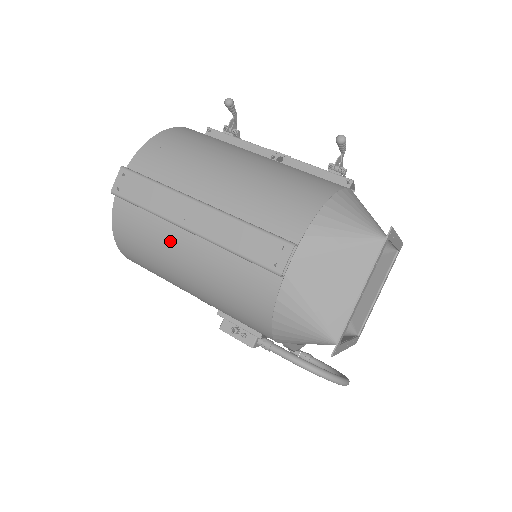
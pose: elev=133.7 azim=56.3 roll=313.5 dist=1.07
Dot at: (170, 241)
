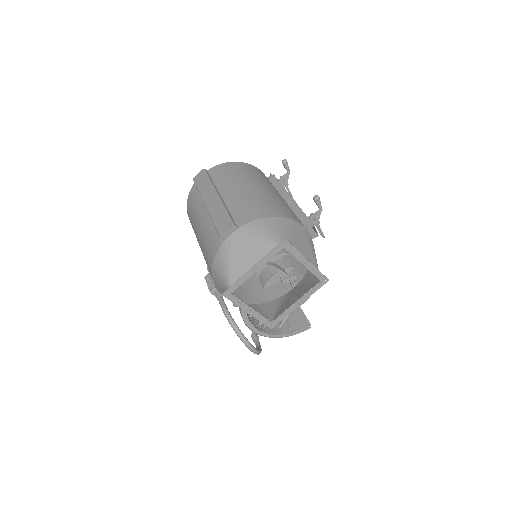
Dot at: (200, 211)
